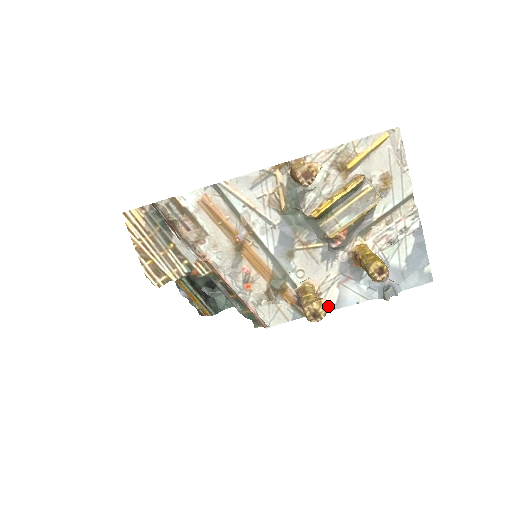
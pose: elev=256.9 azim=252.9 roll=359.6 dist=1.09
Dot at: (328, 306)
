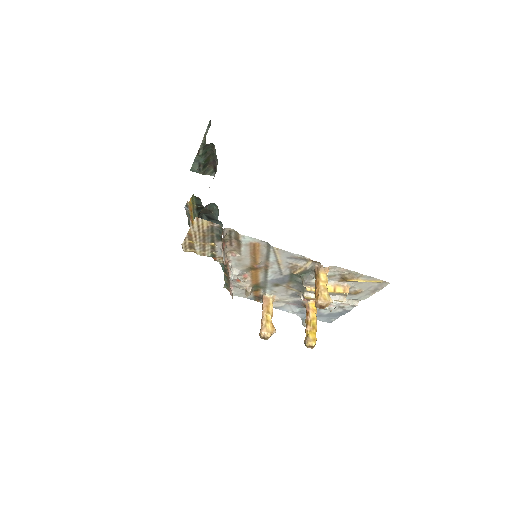
Dot at: occluded
